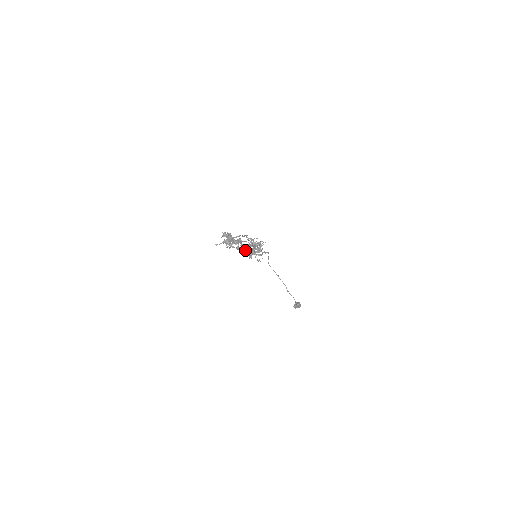
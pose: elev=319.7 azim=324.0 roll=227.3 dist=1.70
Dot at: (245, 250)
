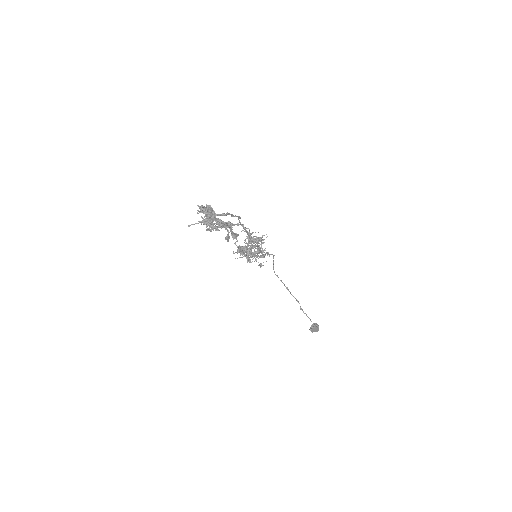
Dot at: (240, 249)
